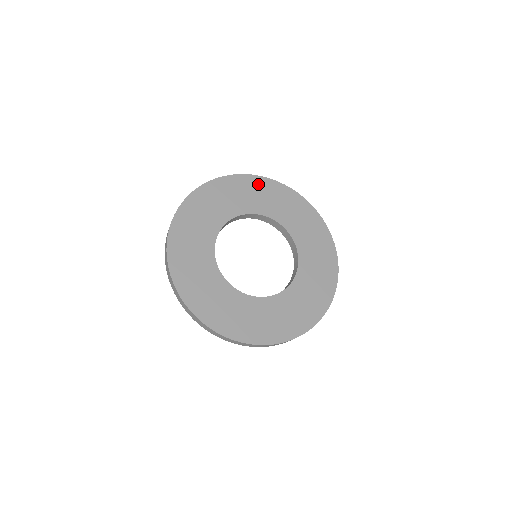
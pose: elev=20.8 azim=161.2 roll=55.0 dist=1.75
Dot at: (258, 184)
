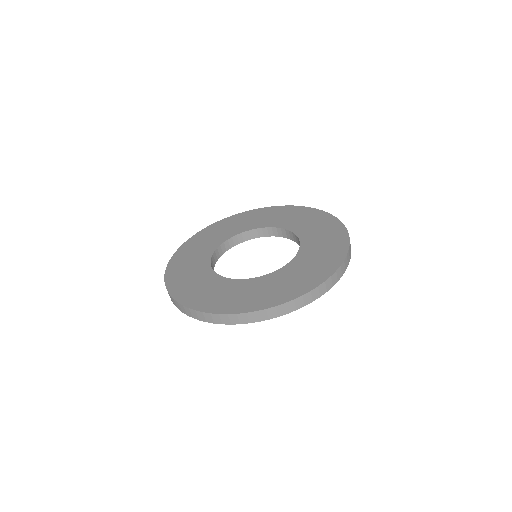
Dot at: (242, 217)
